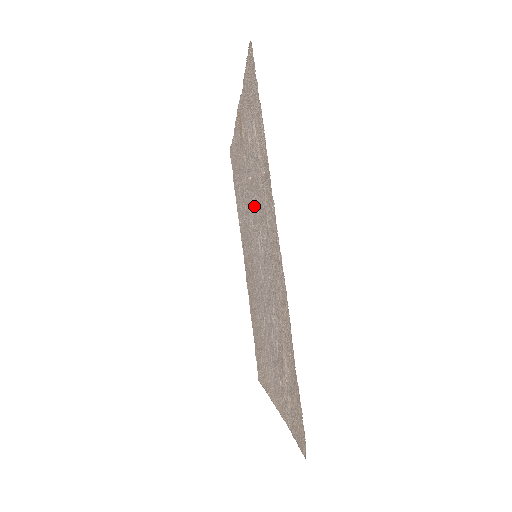
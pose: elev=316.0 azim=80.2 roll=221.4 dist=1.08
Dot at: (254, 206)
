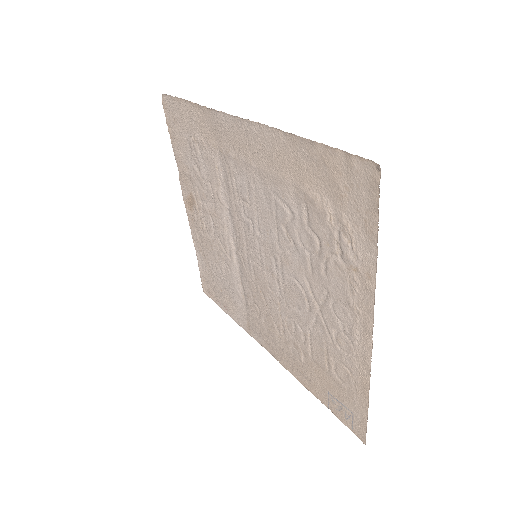
Dot at: (228, 215)
